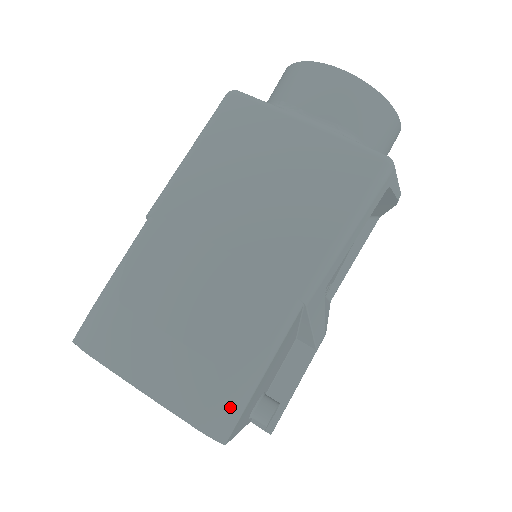
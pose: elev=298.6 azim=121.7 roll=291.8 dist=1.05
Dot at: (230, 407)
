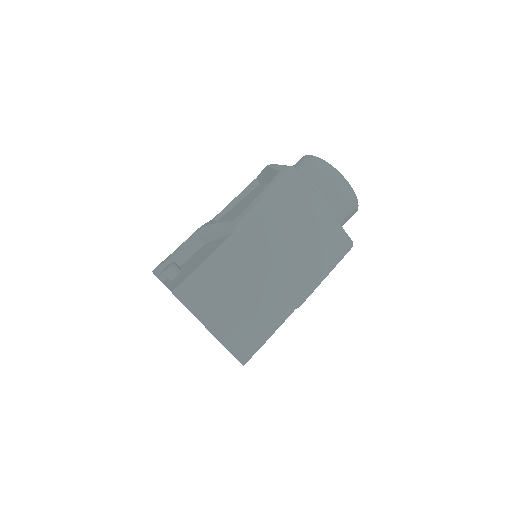
Dot at: (253, 348)
